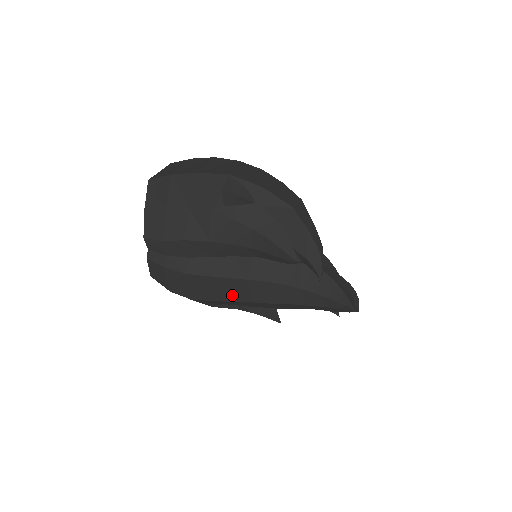
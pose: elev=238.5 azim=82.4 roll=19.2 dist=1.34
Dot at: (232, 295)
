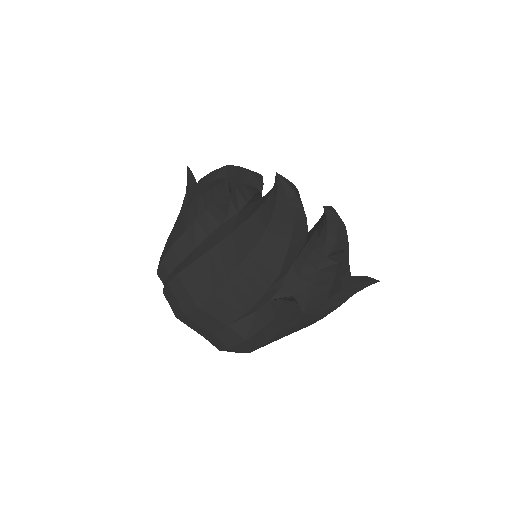
Dot at: (219, 274)
